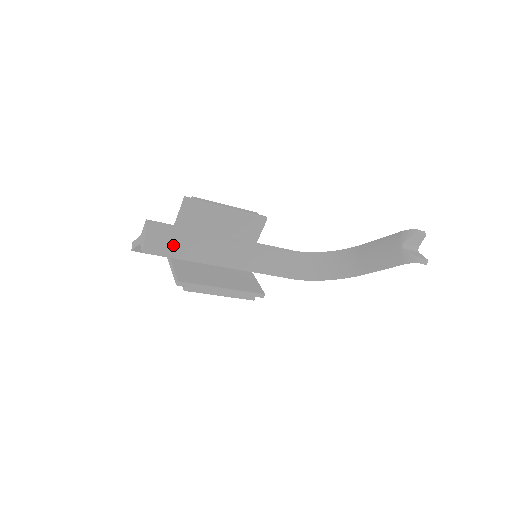
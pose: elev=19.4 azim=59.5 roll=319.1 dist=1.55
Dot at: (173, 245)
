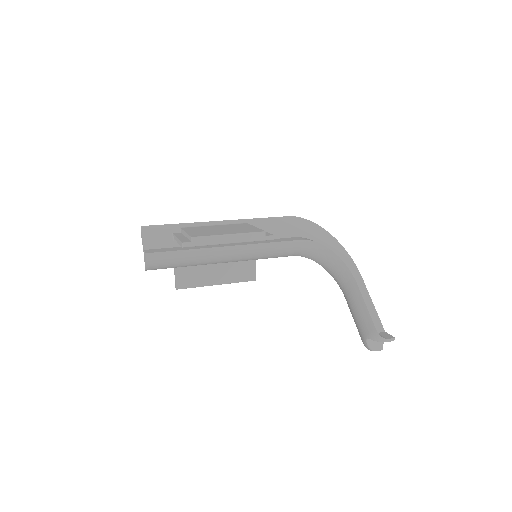
Dot at: (173, 265)
